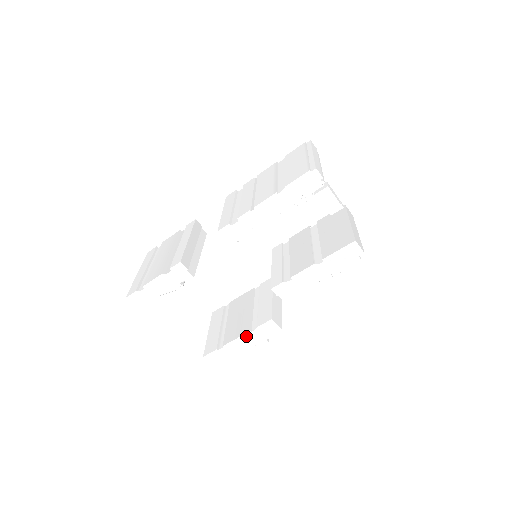
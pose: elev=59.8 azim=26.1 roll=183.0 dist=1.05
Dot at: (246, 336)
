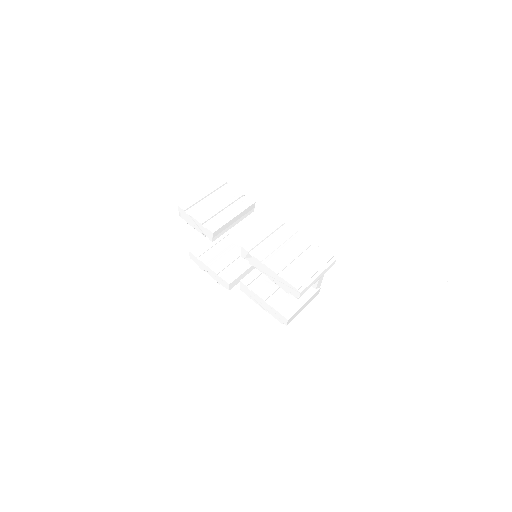
Dot at: (213, 272)
